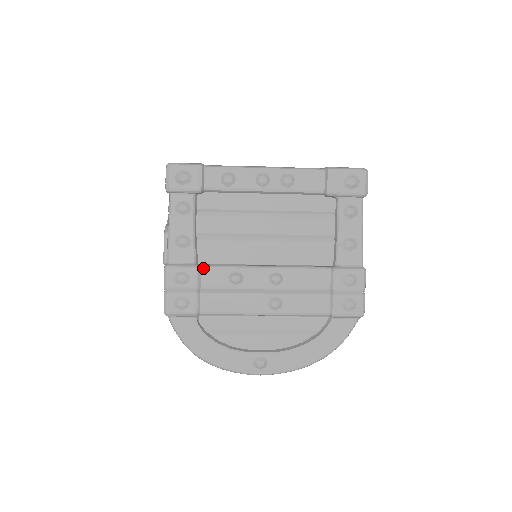
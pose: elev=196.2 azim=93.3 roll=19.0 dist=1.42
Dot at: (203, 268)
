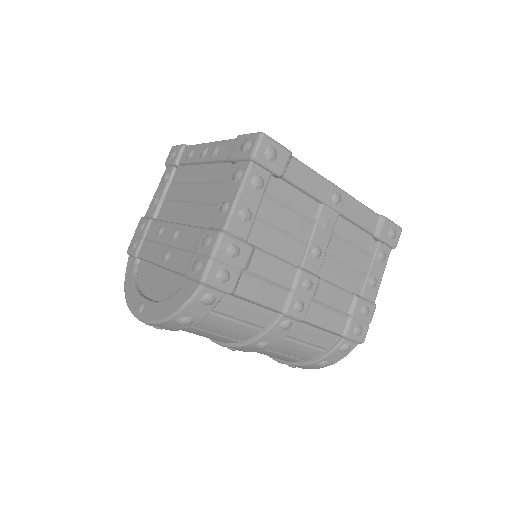
Dot at: (153, 221)
